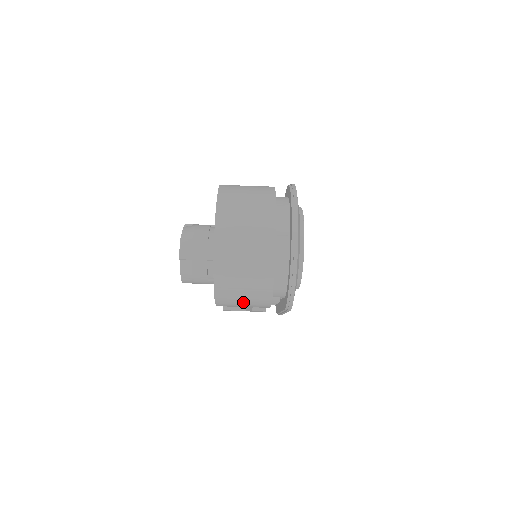
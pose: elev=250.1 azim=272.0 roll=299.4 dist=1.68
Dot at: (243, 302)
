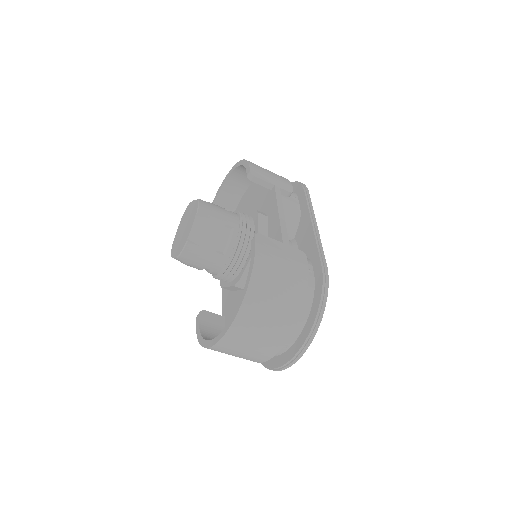
Dot at: occluded
